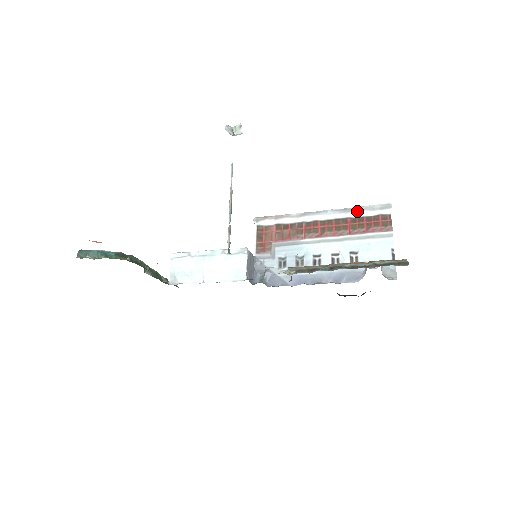
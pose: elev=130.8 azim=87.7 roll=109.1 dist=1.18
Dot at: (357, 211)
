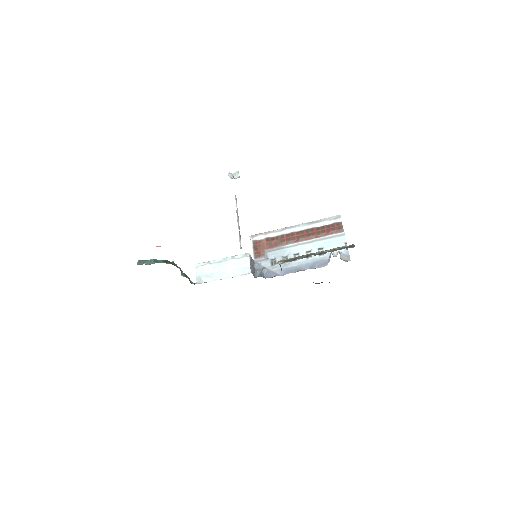
Dot at: (319, 222)
